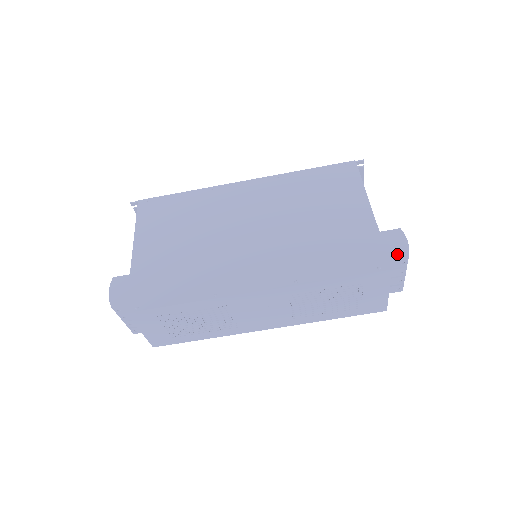
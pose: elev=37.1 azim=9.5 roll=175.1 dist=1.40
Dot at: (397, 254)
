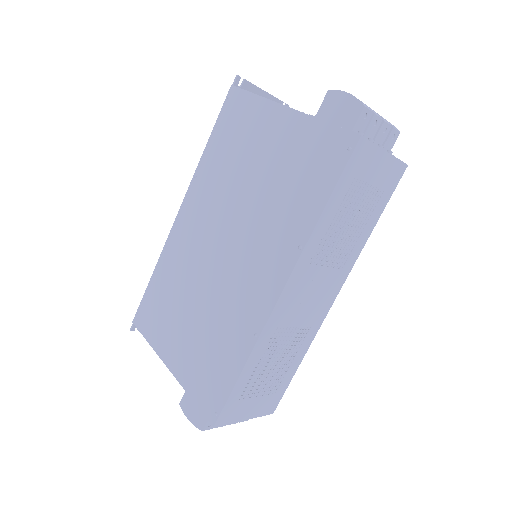
Dot at: (351, 115)
